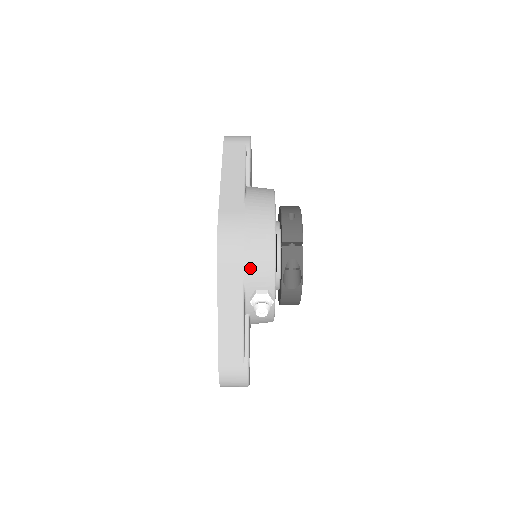
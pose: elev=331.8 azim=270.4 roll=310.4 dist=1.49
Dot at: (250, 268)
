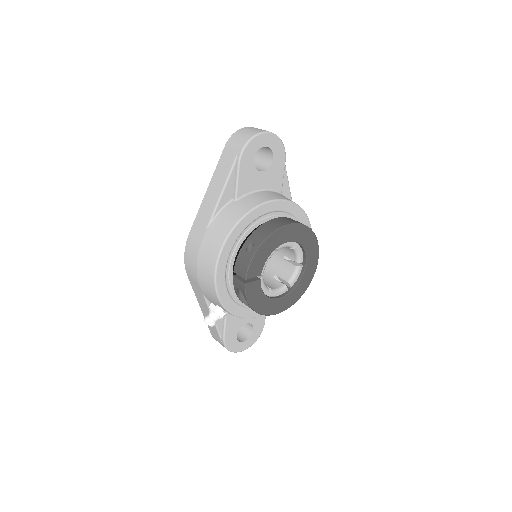
Dot at: (203, 288)
